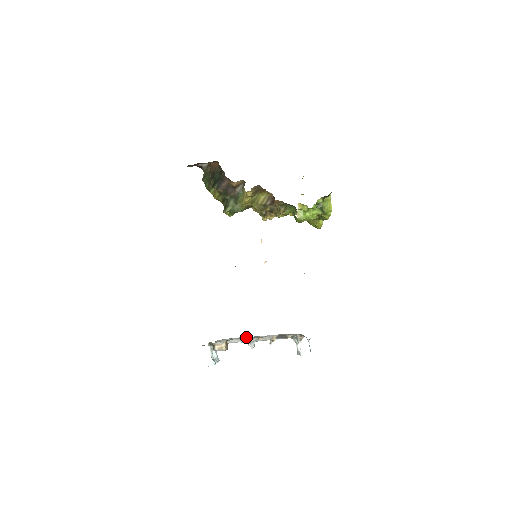
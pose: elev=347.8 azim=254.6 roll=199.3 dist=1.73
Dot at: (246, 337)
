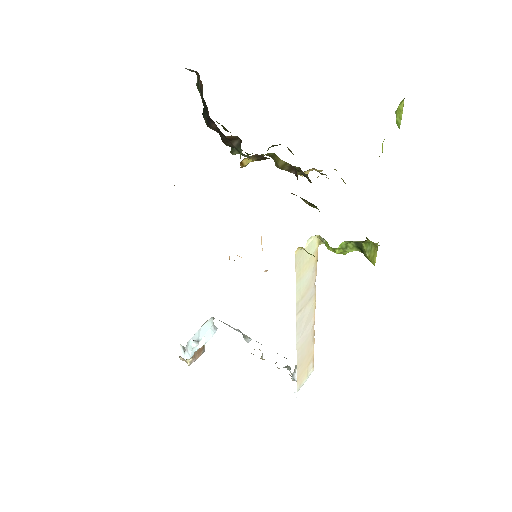
Dot at: (240, 332)
